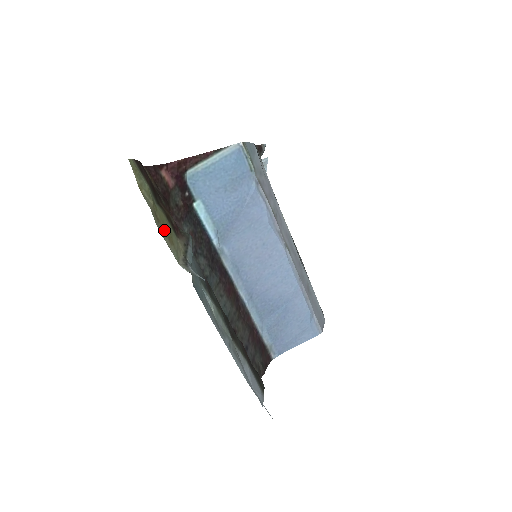
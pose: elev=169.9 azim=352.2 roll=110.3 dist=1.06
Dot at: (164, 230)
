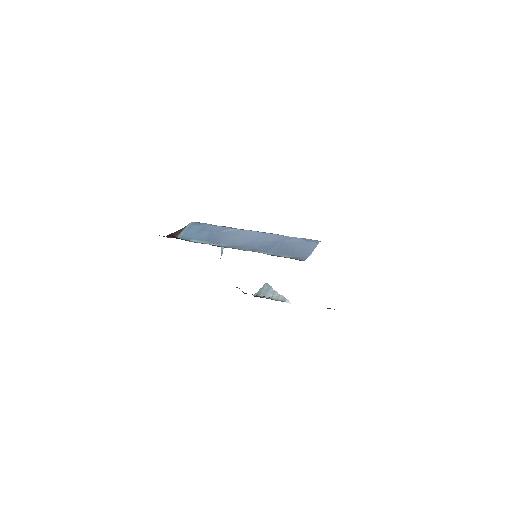
Dot at: occluded
